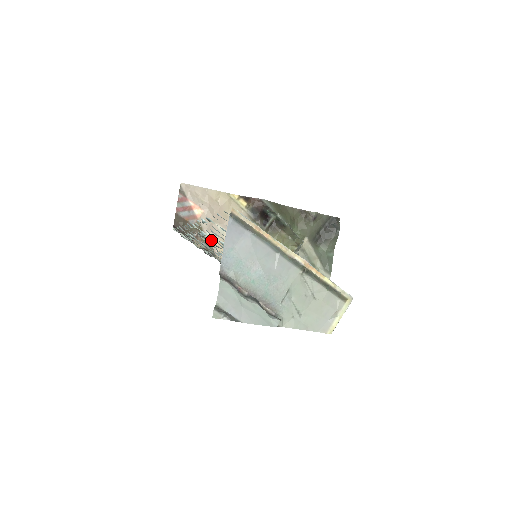
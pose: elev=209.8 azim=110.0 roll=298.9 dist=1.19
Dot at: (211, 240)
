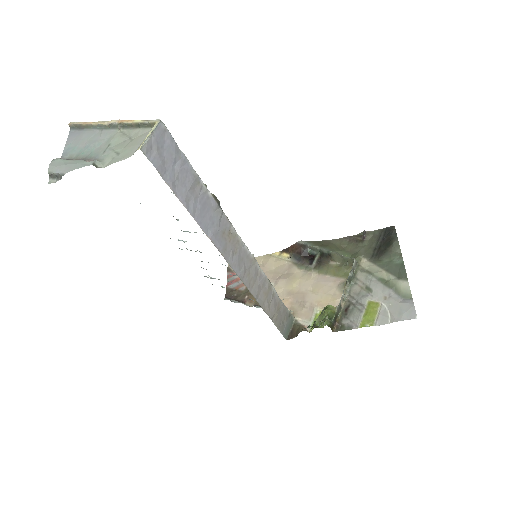
Dot at: occluded
